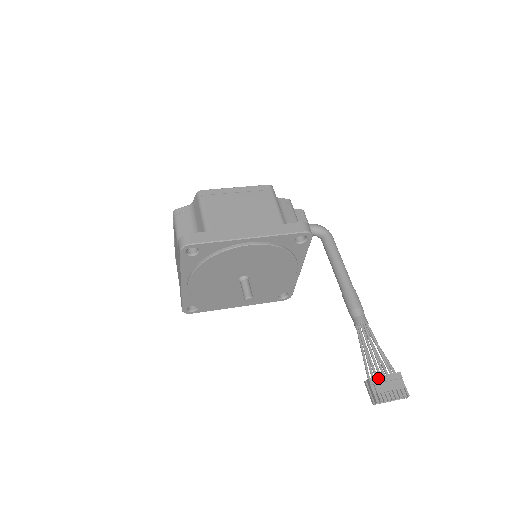
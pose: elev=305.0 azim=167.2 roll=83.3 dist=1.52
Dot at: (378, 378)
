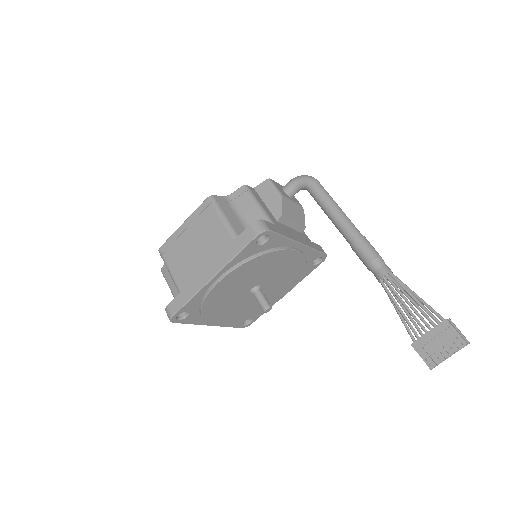
Dot at: (422, 339)
